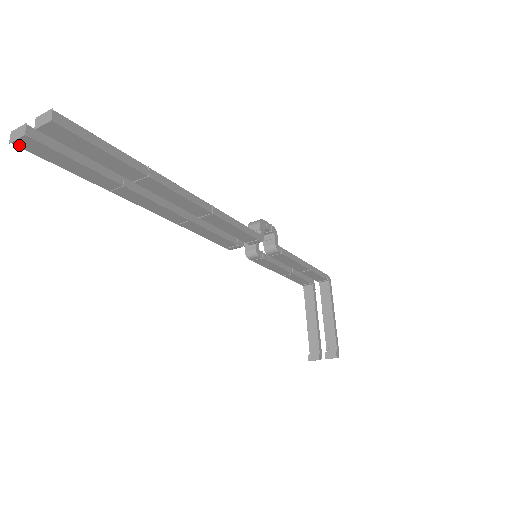
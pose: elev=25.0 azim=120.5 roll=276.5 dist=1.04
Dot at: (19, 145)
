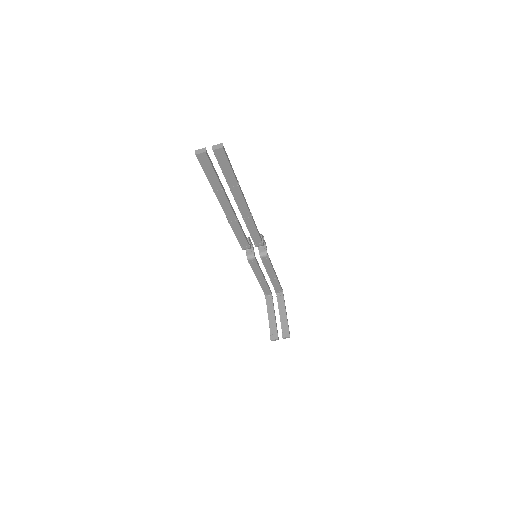
Dot at: (198, 156)
